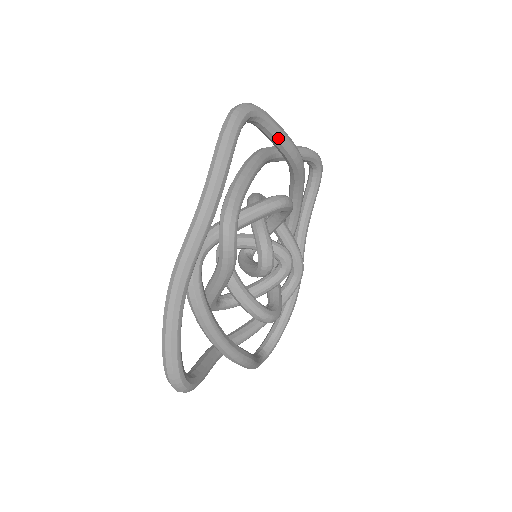
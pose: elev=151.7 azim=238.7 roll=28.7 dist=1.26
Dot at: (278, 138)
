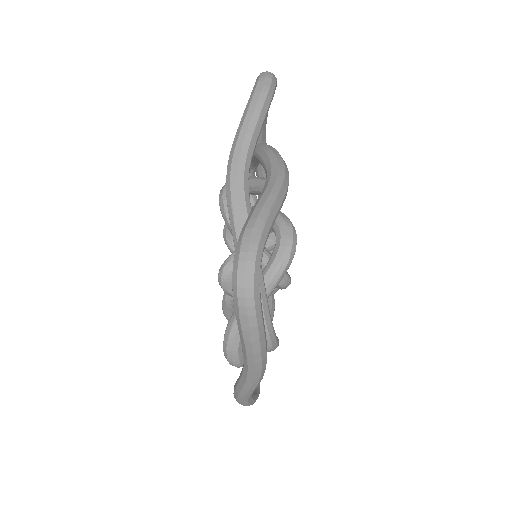
Dot at: occluded
